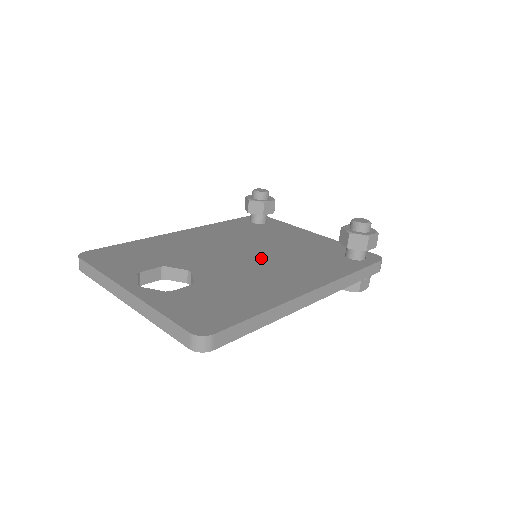
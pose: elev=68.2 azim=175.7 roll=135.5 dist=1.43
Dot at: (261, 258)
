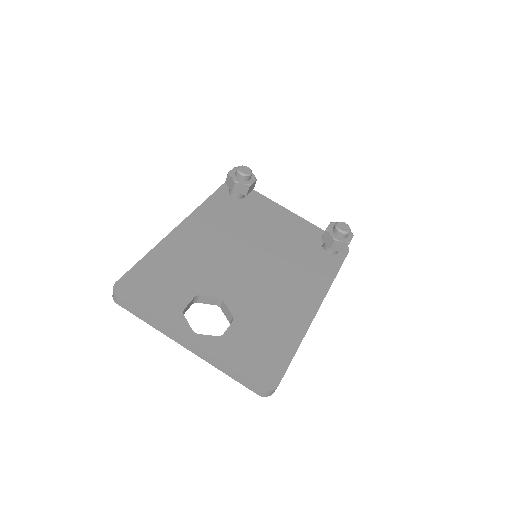
Dot at: (266, 265)
